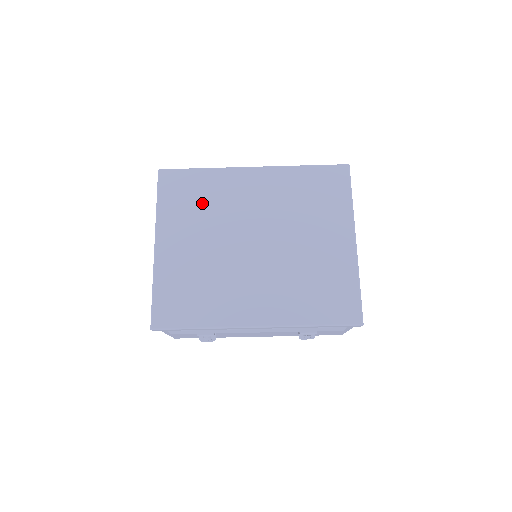
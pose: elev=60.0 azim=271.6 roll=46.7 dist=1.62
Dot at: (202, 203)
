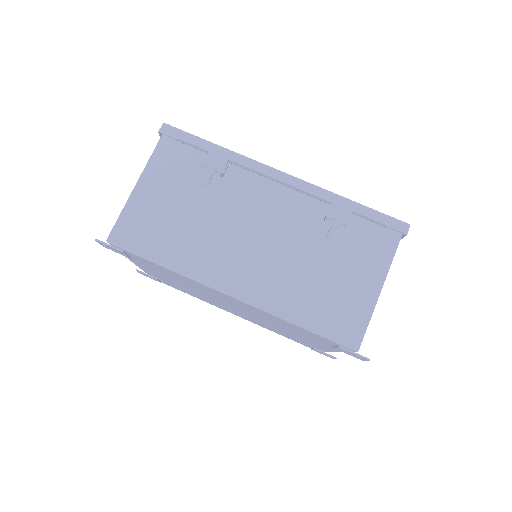
Dot at: occluded
